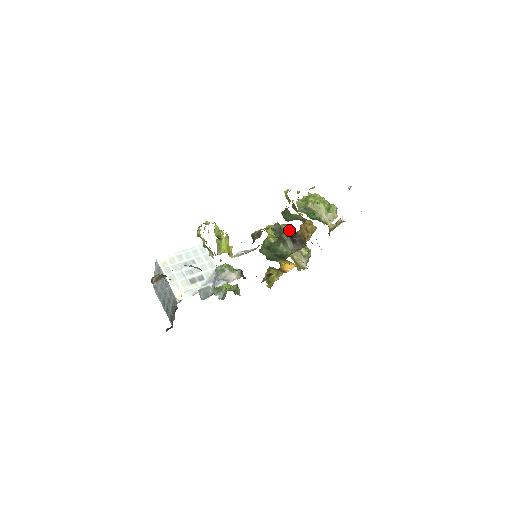
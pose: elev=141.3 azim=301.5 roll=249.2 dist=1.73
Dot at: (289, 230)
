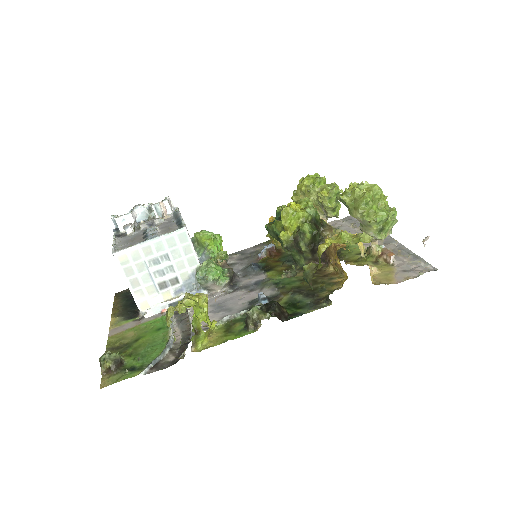
Dot at: (313, 237)
